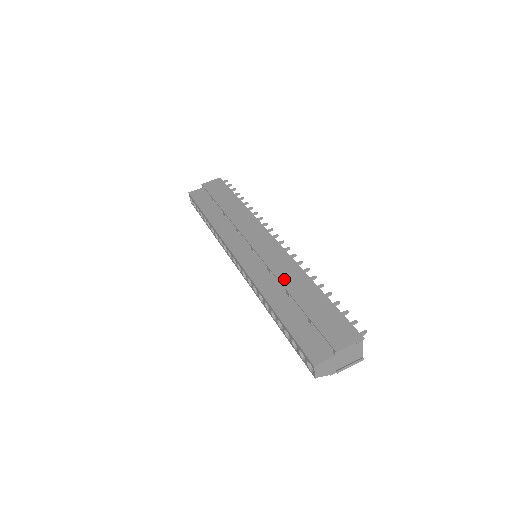
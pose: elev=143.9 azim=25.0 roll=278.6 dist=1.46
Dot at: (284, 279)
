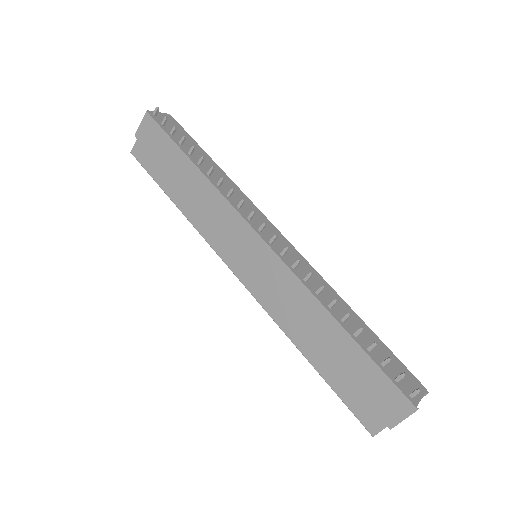
Dot at: (300, 318)
